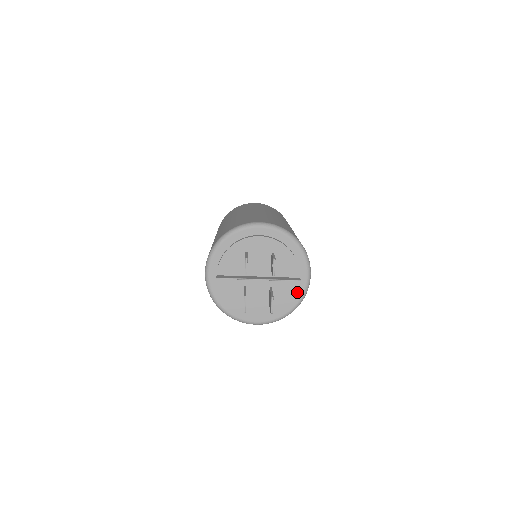
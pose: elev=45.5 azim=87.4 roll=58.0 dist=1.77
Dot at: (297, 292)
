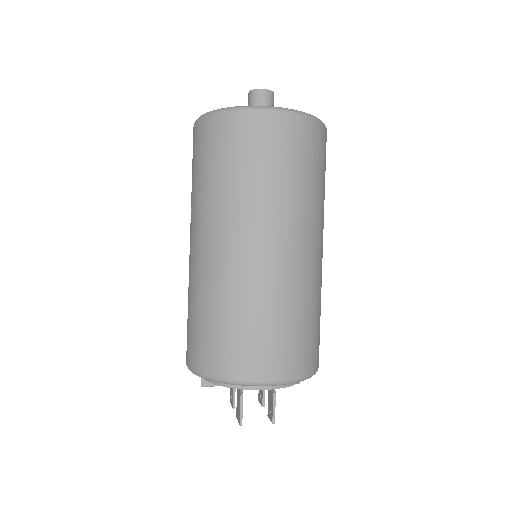
Dot at: occluded
